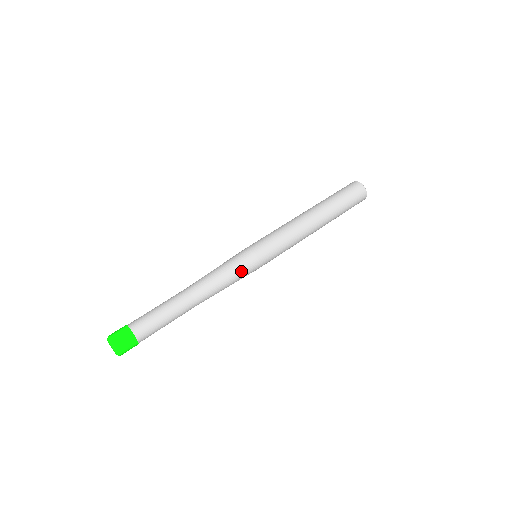
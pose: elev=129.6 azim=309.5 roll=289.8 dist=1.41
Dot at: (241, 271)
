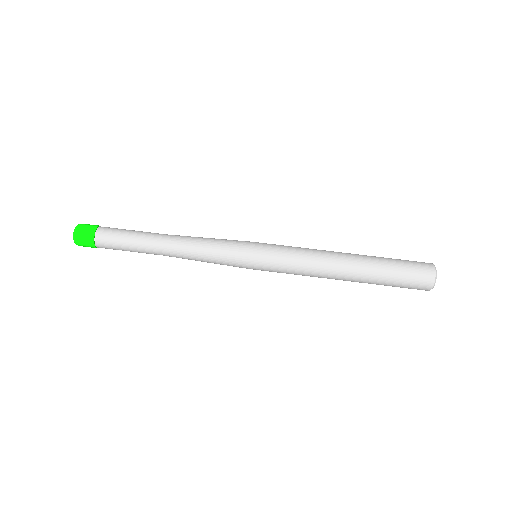
Dot at: occluded
